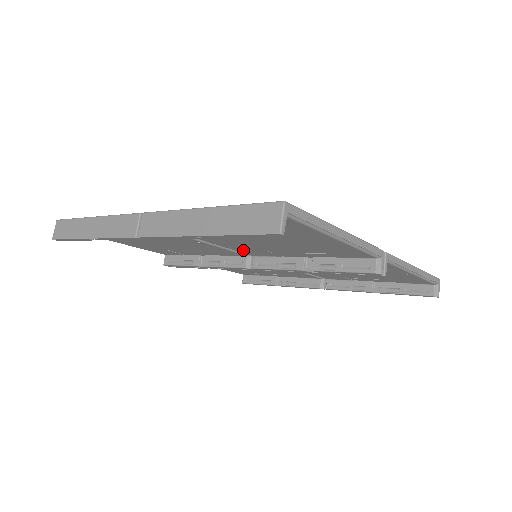
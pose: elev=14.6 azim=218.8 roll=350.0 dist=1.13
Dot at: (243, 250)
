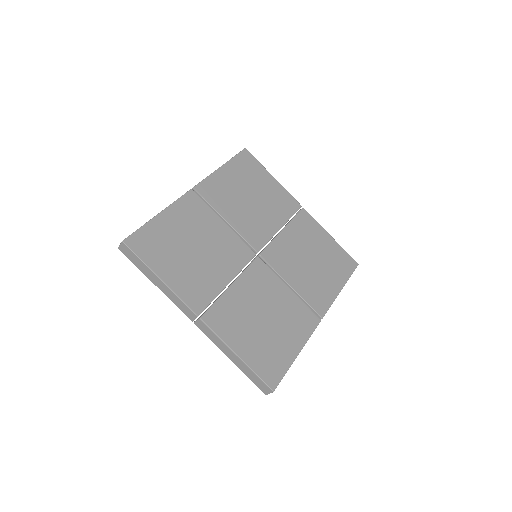
Dot at: occluded
